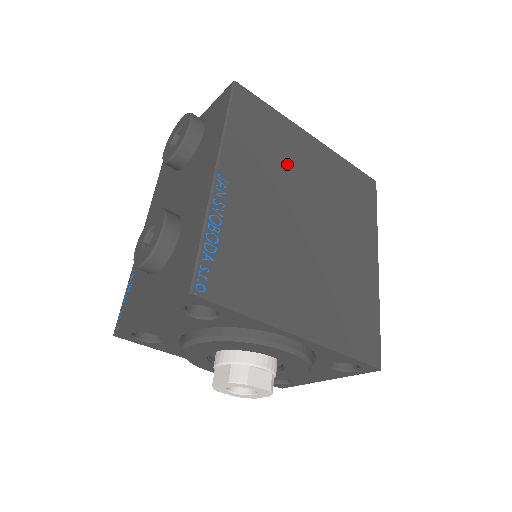
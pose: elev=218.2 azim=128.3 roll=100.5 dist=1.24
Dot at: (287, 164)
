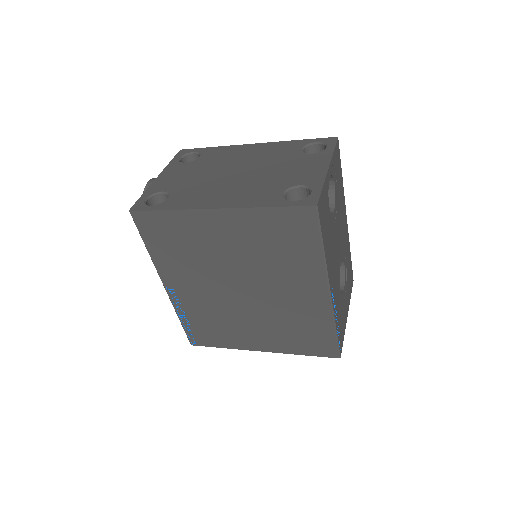
Dot at: (204, 253)
